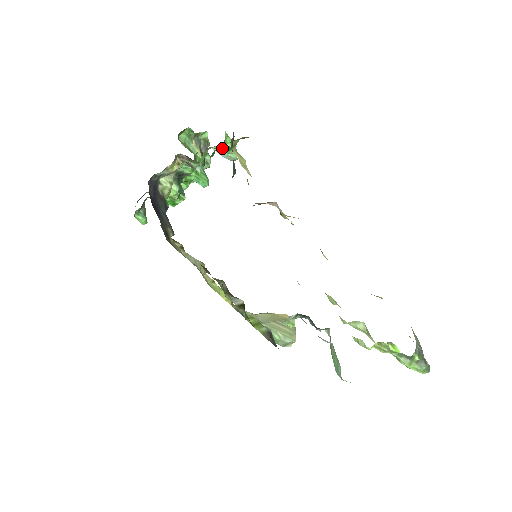
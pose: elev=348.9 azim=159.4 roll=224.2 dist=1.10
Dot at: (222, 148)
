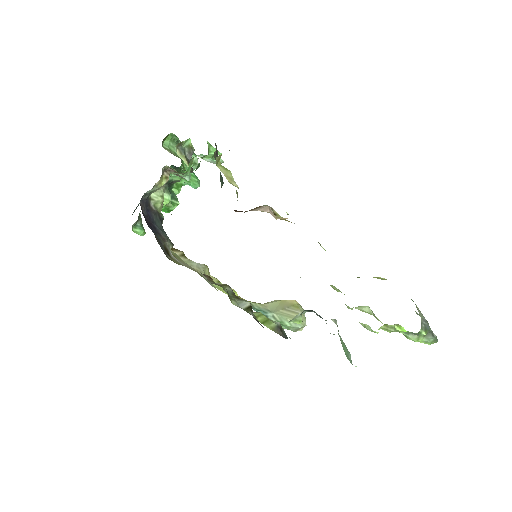
Dot at: (207, 157)
